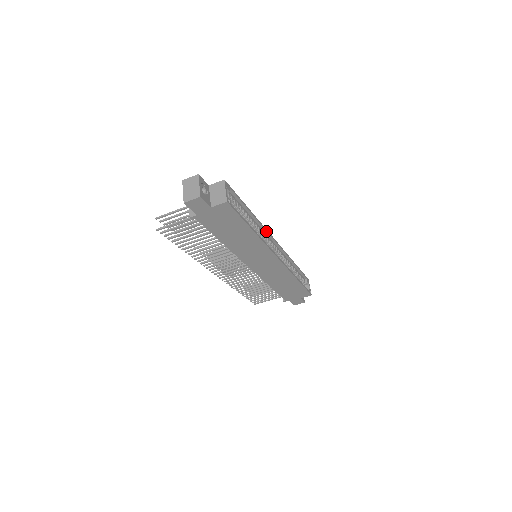
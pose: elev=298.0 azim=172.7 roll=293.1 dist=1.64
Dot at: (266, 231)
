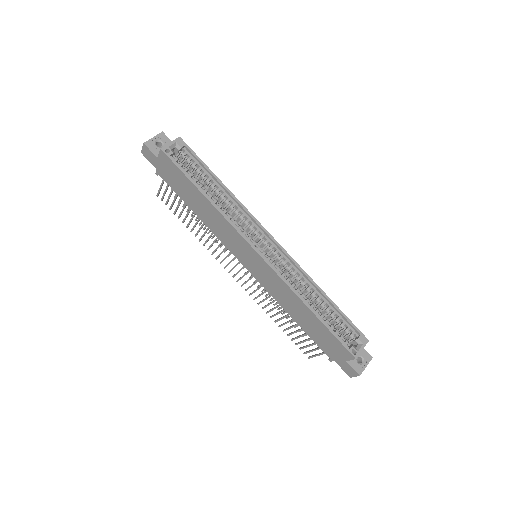
Dot at: (252, 218)
